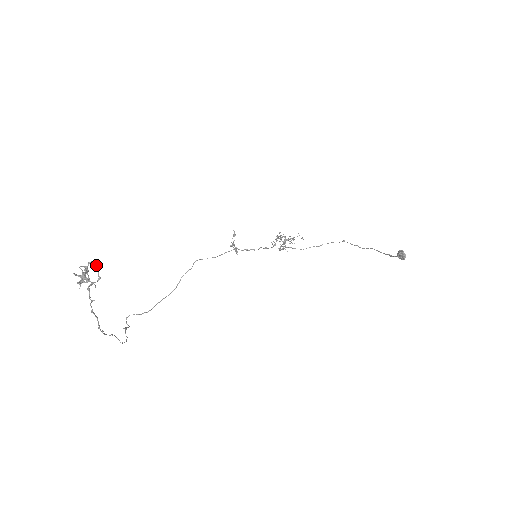
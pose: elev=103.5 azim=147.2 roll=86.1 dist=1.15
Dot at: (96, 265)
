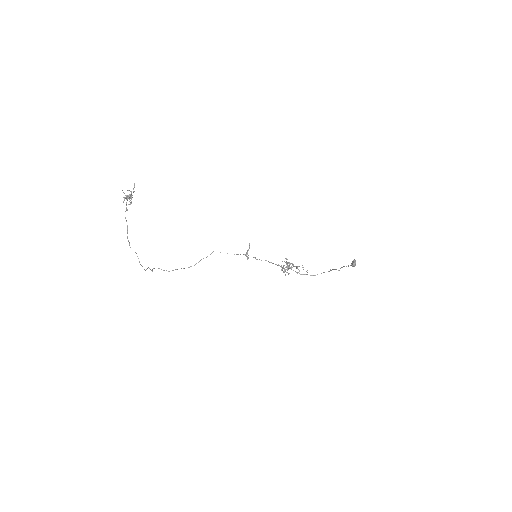
Dot at: occluded
